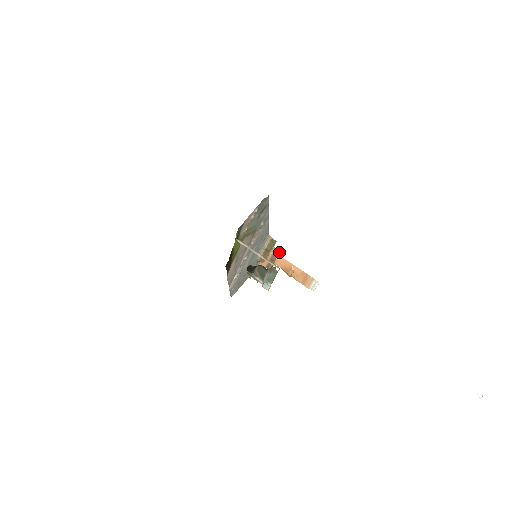
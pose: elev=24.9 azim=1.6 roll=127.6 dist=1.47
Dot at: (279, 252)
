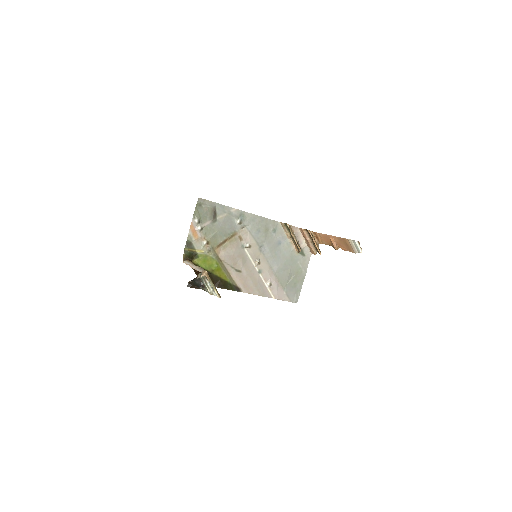
Dot at: (309, 231)
